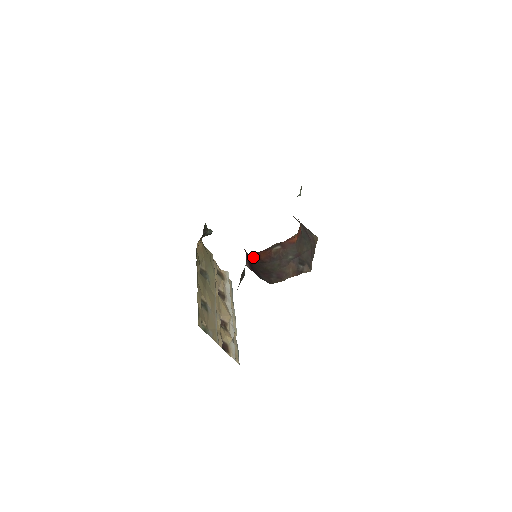
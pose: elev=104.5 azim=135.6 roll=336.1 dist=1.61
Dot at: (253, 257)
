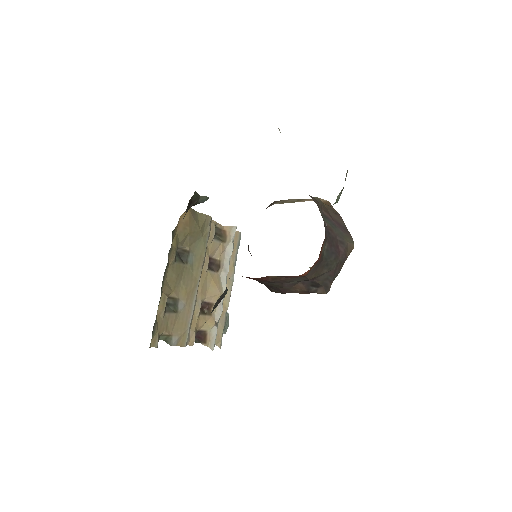
Dot at: occluded
